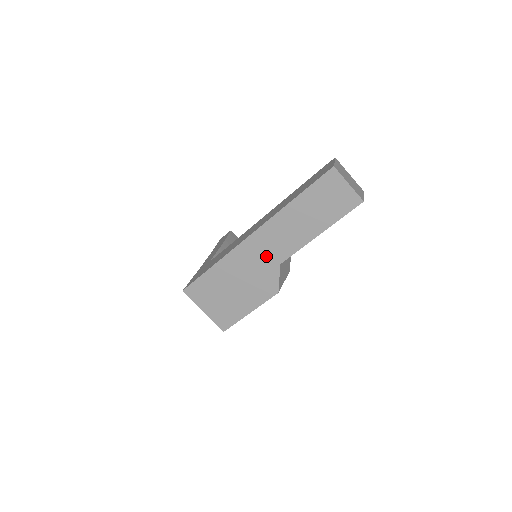
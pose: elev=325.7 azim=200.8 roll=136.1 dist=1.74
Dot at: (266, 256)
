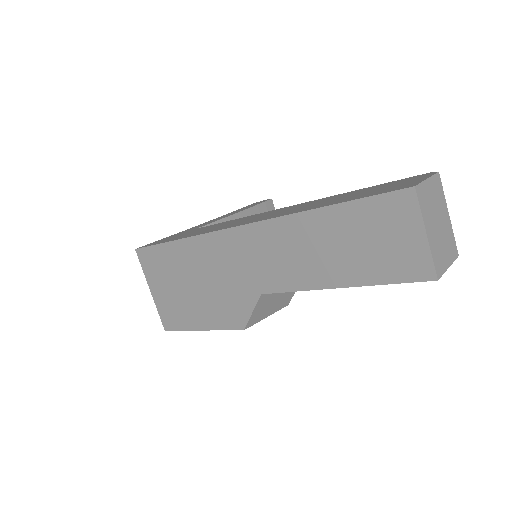
Dot at: (247, 270)
